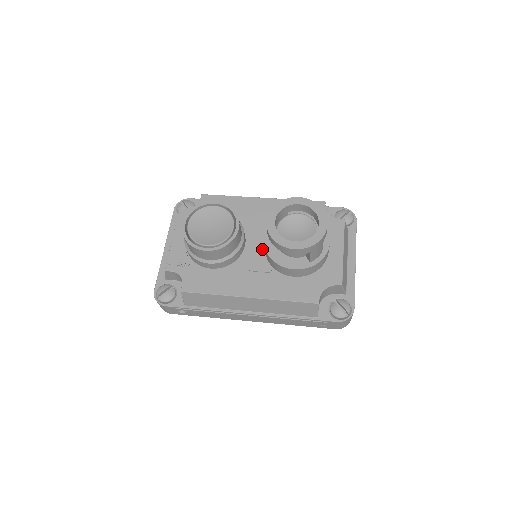
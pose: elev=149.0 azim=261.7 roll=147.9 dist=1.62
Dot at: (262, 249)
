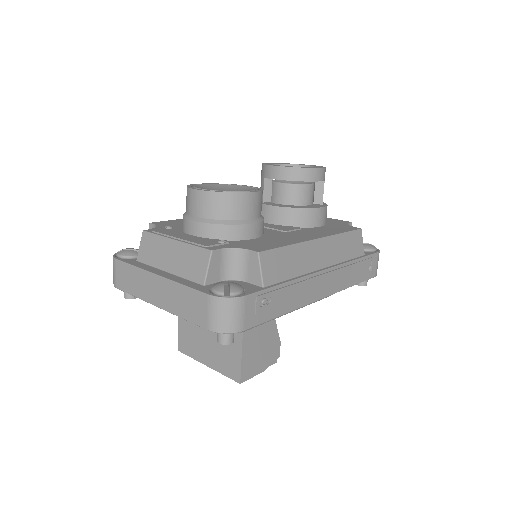
Dot at: (269, 224)
